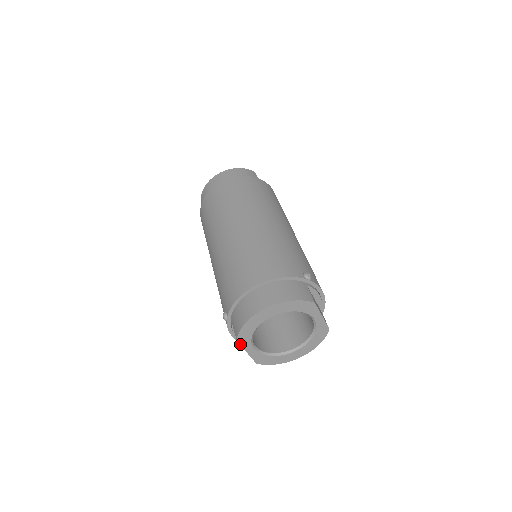
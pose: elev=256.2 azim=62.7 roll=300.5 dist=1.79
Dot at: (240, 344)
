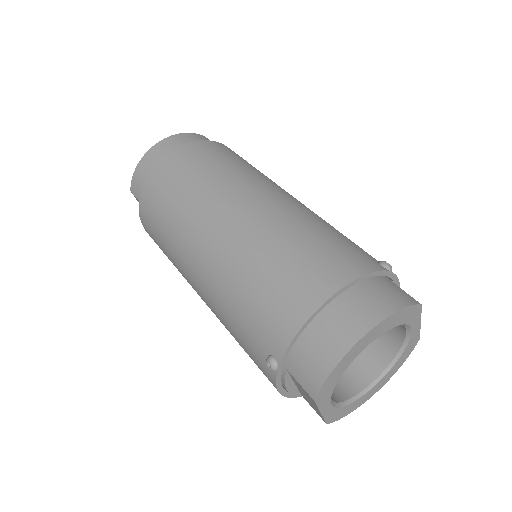
Dot at: (317, 404)
